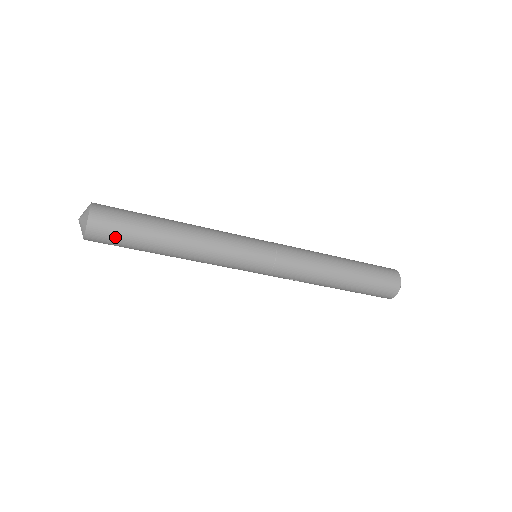
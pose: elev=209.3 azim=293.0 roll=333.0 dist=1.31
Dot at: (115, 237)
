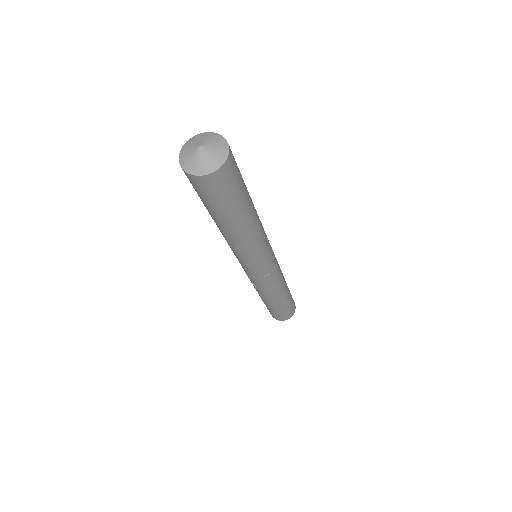
Dot at: (216, 196)
